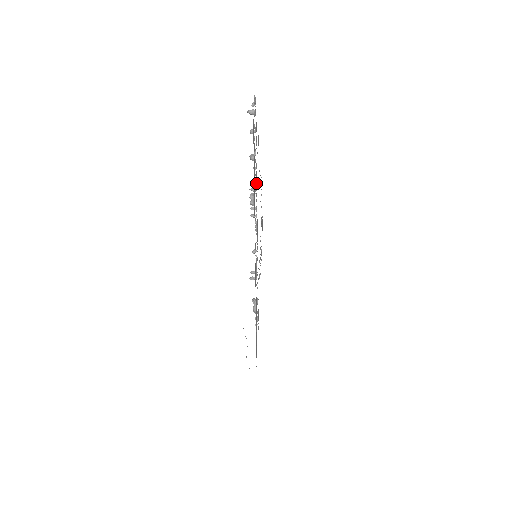
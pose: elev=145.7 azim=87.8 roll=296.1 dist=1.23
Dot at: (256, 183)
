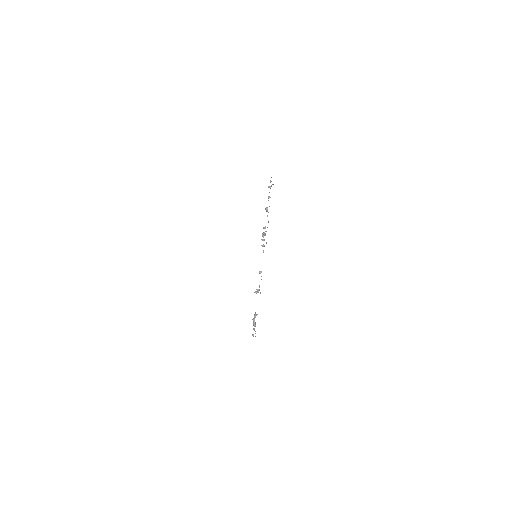
Dot at: occluded
